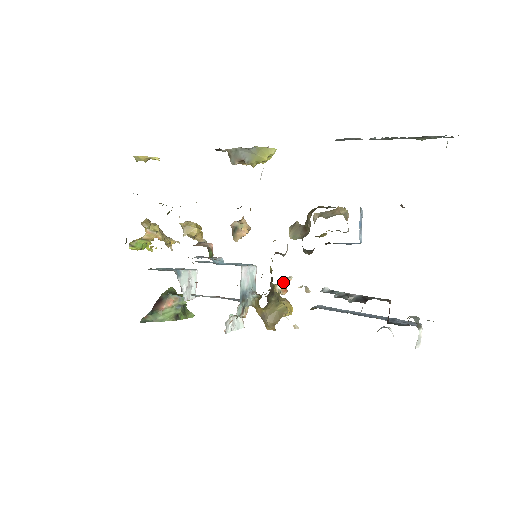
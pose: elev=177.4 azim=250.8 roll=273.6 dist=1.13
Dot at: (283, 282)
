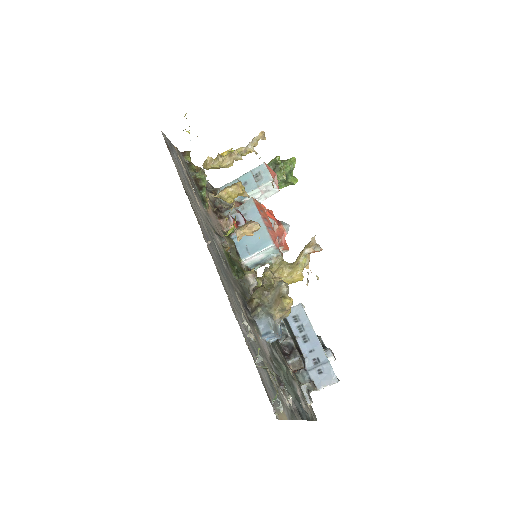
Dot at: (310, 250)
